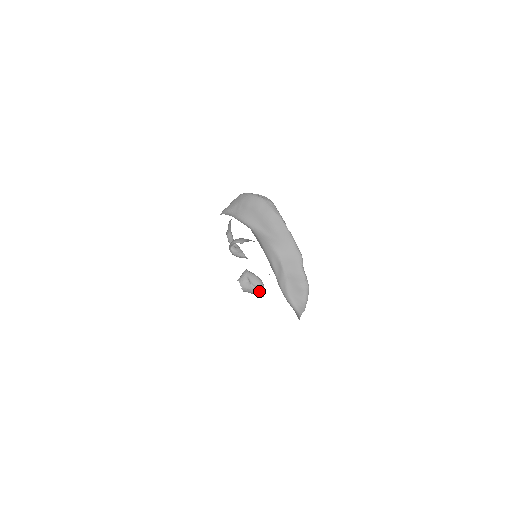
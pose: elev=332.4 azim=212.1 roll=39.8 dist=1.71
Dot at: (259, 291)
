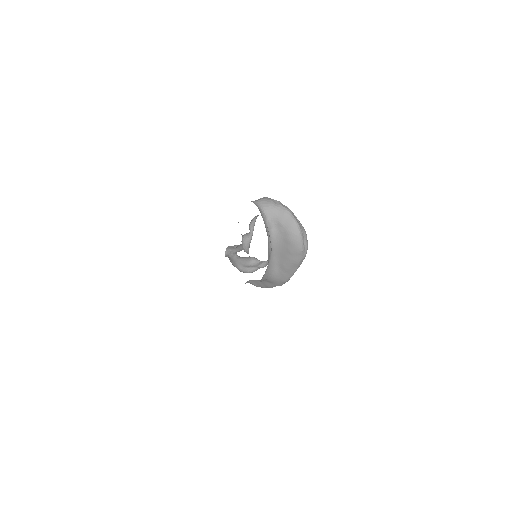
Dot at: occluded
